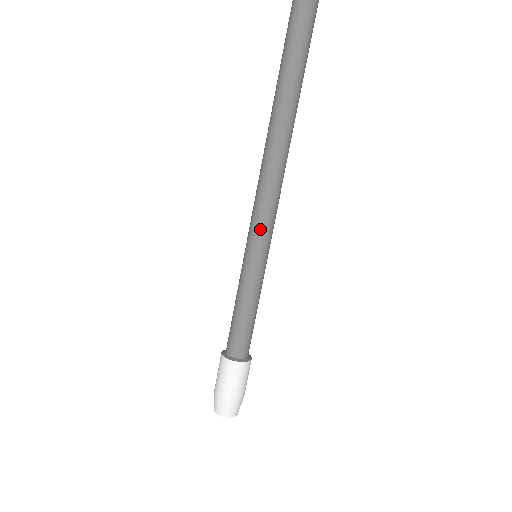
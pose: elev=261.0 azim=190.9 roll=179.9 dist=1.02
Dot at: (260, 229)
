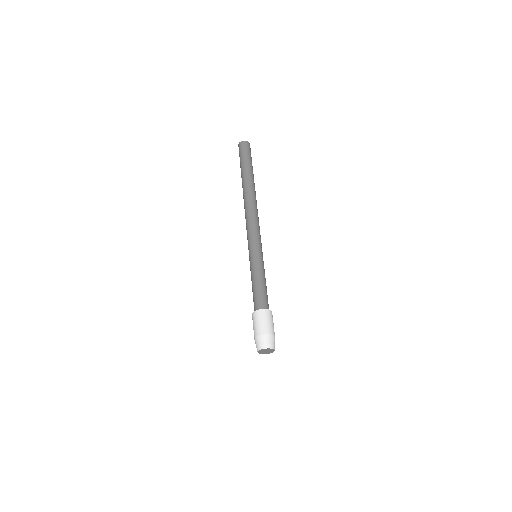
Dot at: (249, 240)
